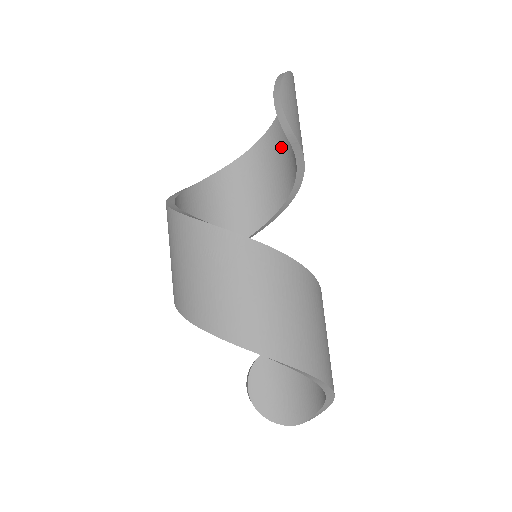
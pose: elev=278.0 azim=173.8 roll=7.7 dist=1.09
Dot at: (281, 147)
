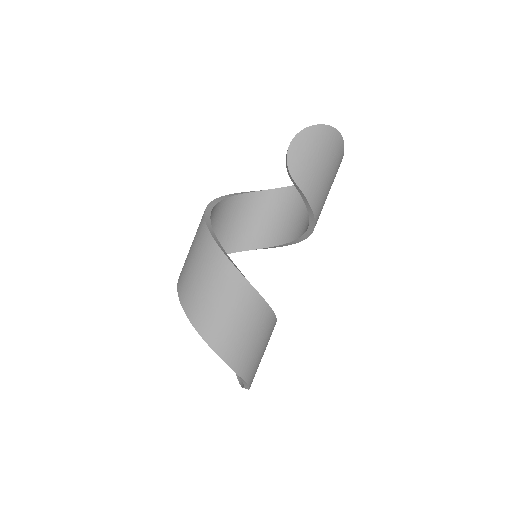
Dot at: occluded
